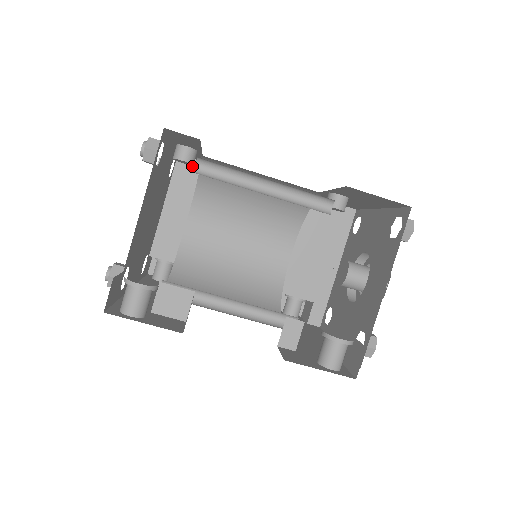
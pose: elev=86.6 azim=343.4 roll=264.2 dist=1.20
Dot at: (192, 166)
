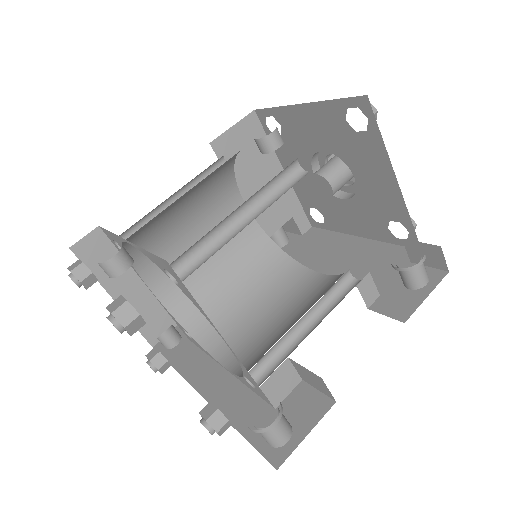
Dot at: (94, 242)
